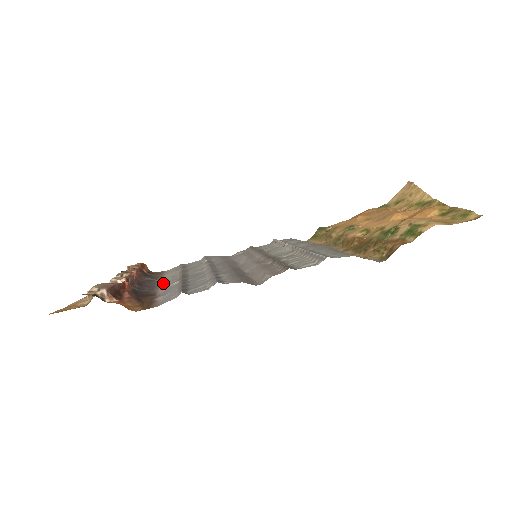
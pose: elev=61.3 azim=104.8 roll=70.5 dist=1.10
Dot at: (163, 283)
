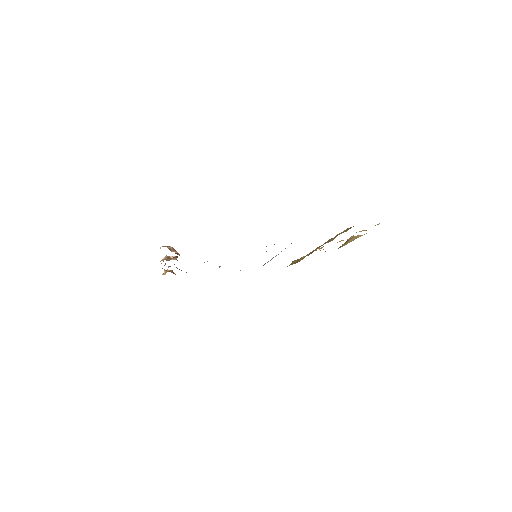
Dot at: occluded
